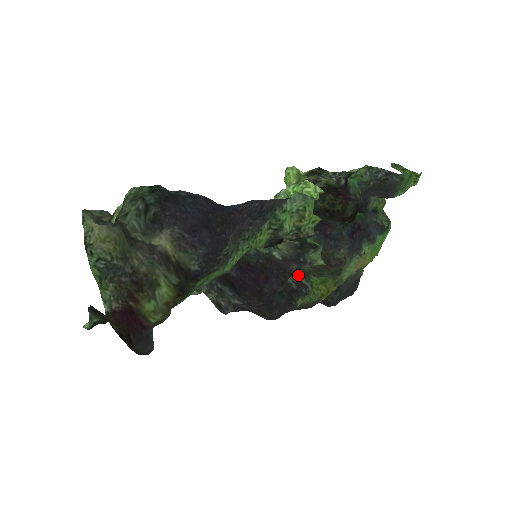
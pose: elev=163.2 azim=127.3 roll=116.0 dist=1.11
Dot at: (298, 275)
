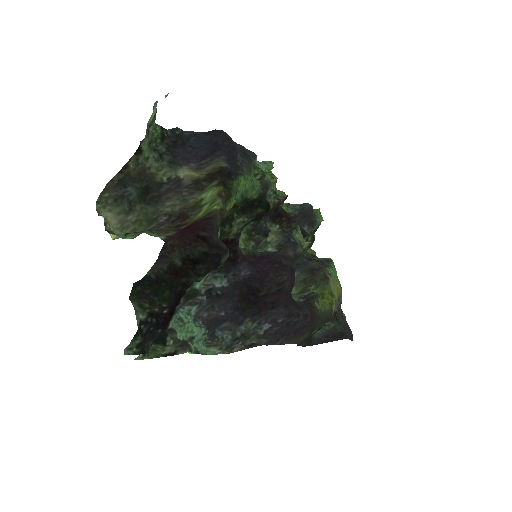
Dot at: (298, 296)
